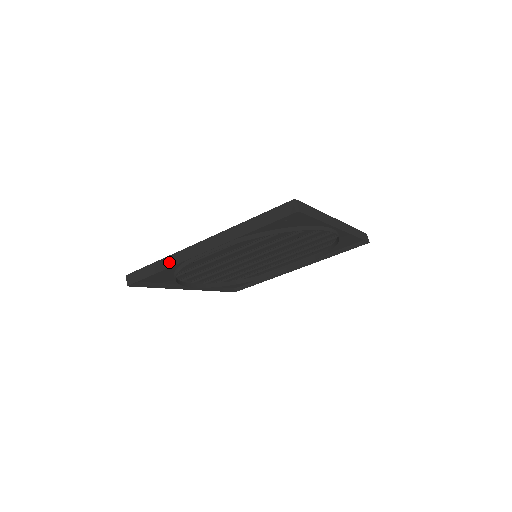
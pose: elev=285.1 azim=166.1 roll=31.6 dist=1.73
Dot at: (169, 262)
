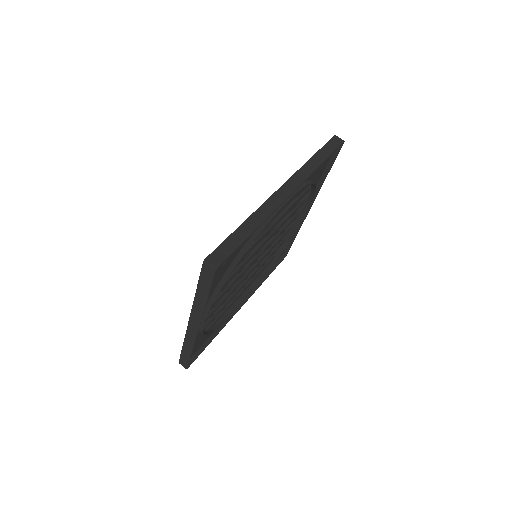
Dot at: (258, 218)
